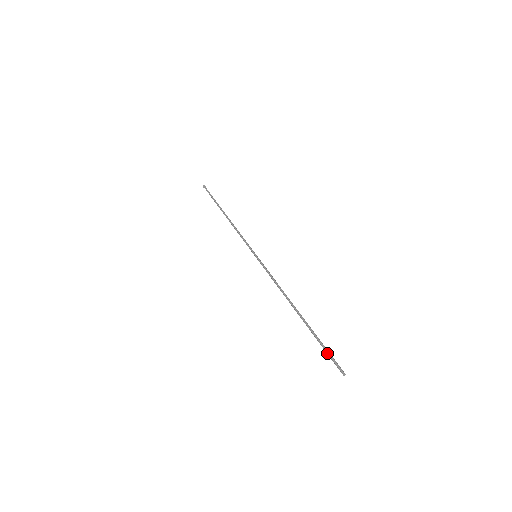
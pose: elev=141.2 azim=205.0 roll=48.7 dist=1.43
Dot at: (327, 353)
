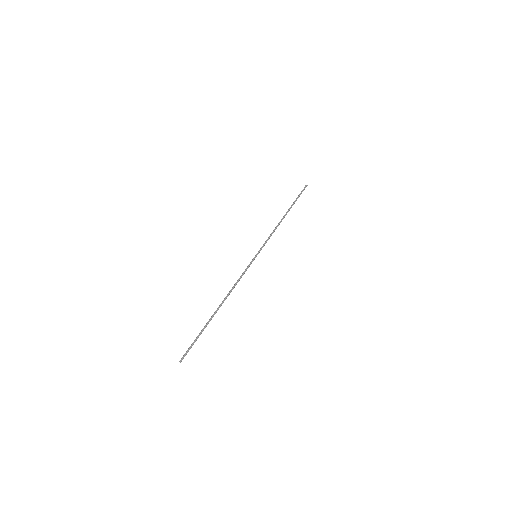
Dot at: (193, 343)
